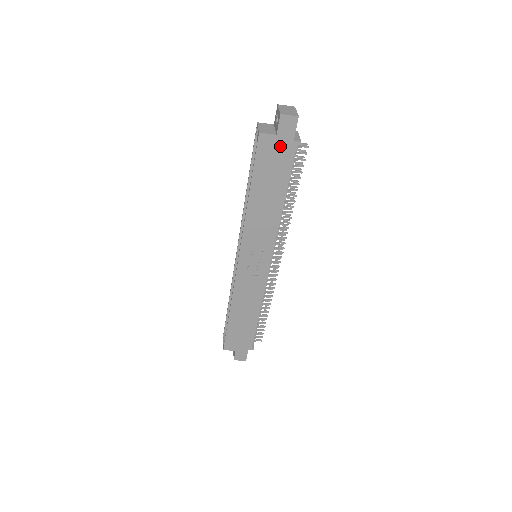
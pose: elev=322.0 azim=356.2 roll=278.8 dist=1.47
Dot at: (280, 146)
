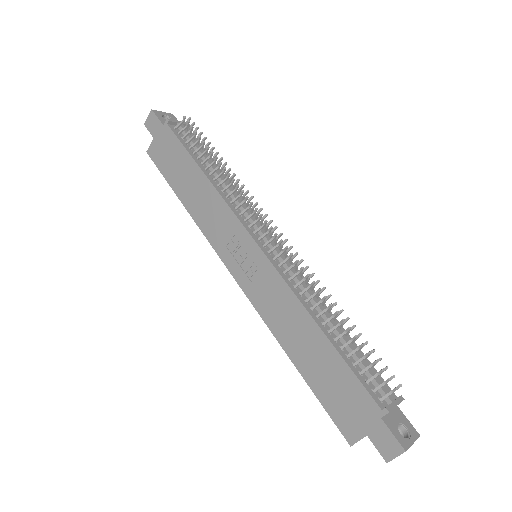
Dot at: (162, 141)
